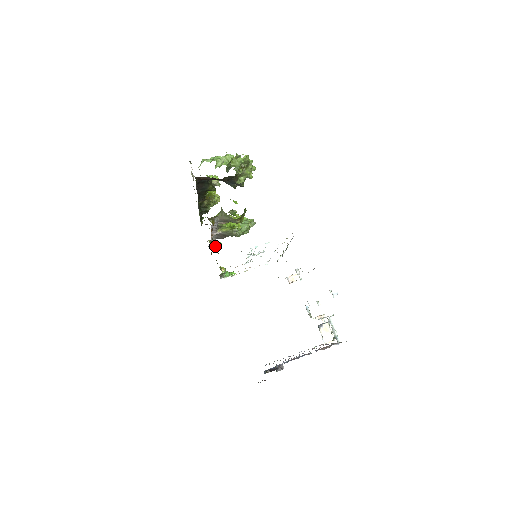
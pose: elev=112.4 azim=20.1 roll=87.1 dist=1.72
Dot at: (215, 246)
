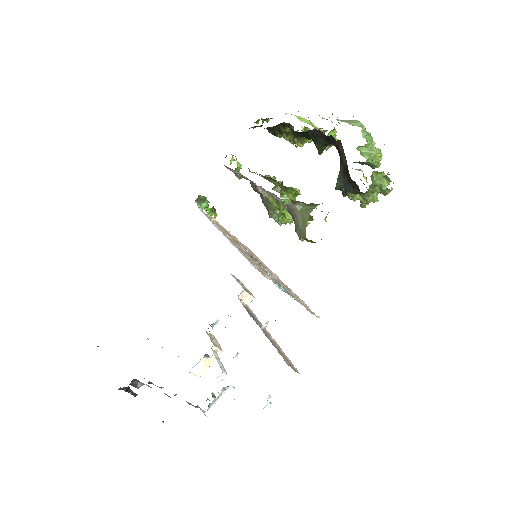
Dot at: (234, 172)
